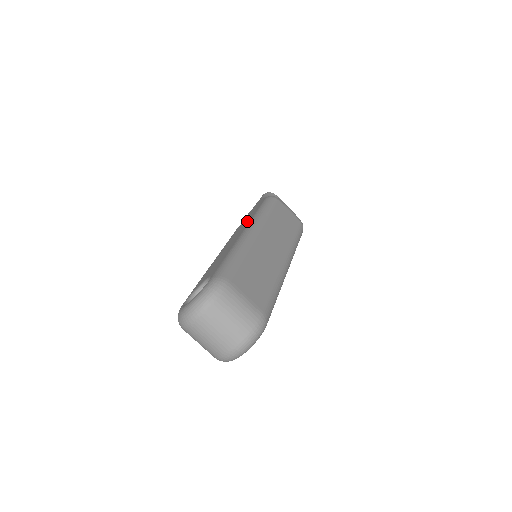
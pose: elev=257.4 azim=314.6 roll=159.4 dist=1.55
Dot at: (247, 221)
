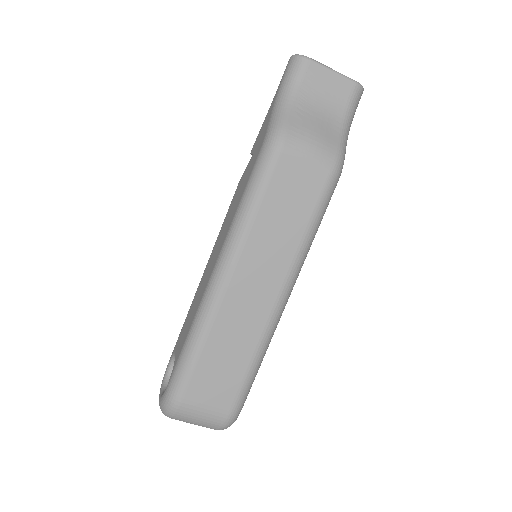
Dot at: (231, 215)
